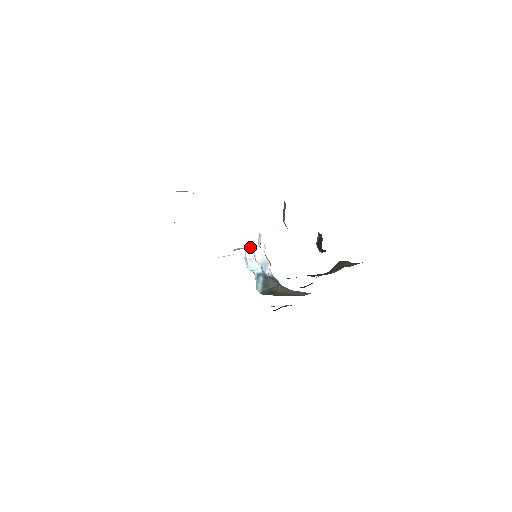
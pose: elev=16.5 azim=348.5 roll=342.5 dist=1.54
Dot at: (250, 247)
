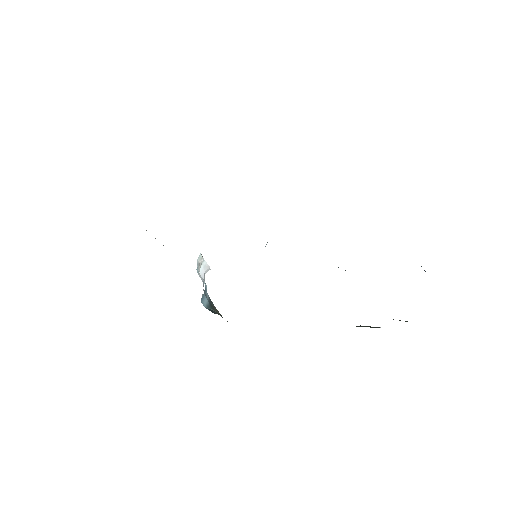
Dot at: occluded
